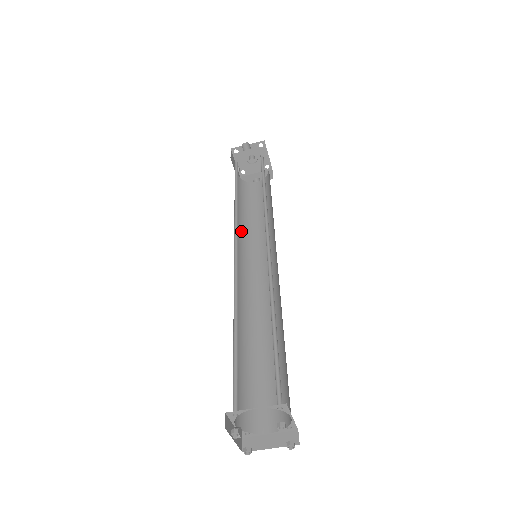
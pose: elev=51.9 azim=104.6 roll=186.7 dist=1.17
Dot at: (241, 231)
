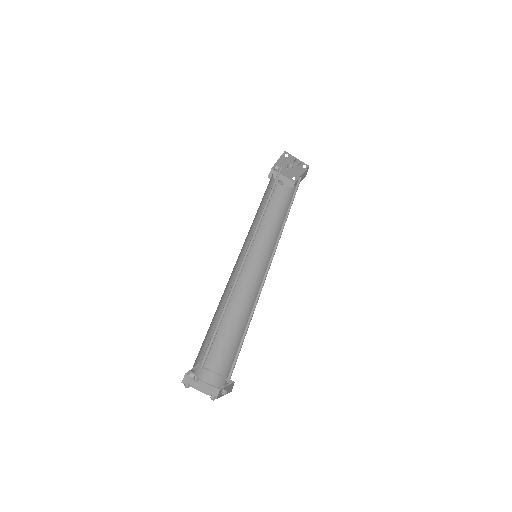
Dot at: (253, 223)
